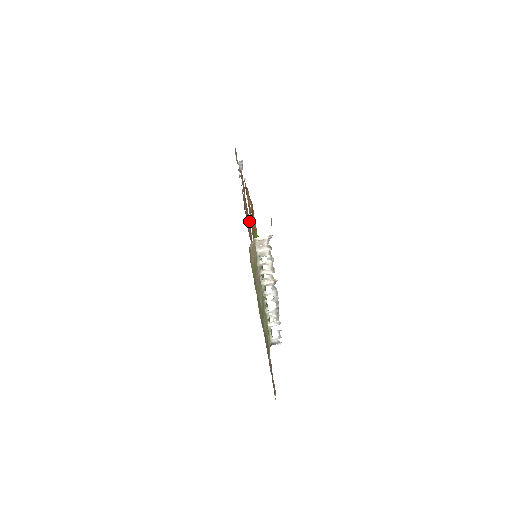
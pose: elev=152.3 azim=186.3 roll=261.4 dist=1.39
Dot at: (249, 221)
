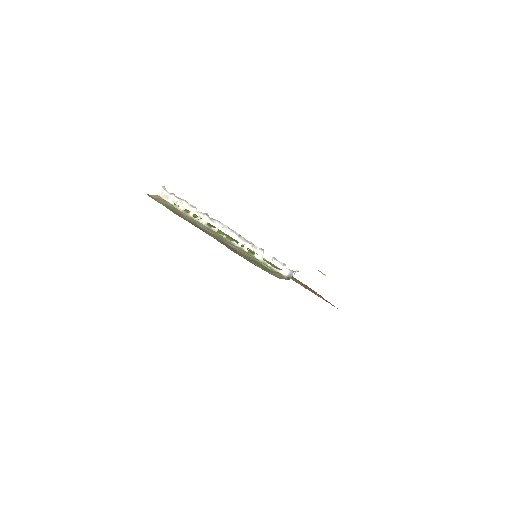
Dot at: occluded
